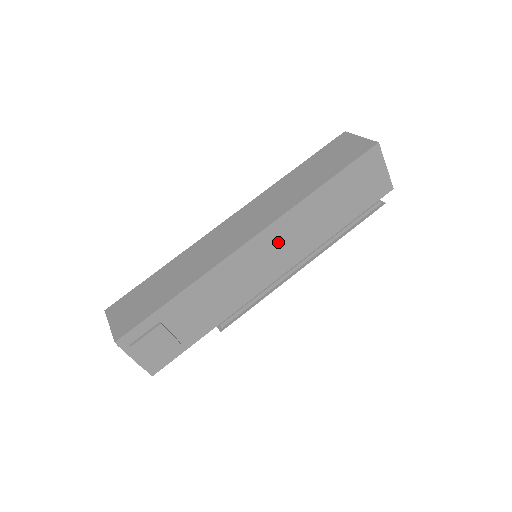
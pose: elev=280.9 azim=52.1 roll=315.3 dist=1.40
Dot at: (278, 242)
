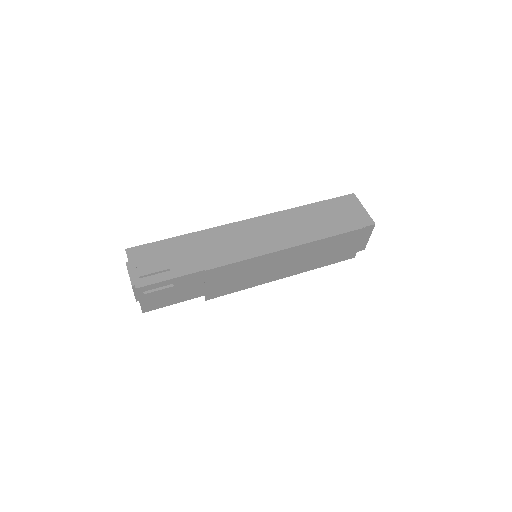
Dot at: (268, 228)
